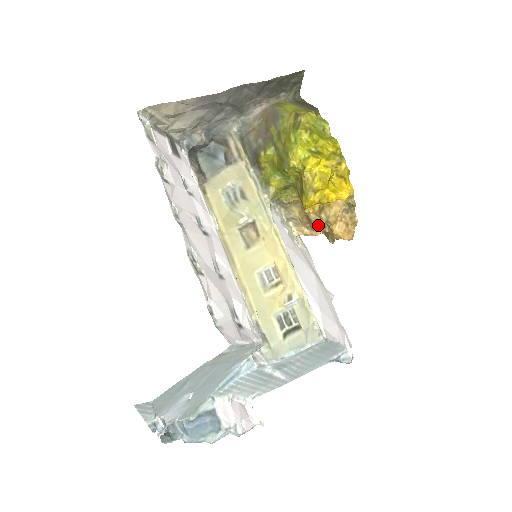
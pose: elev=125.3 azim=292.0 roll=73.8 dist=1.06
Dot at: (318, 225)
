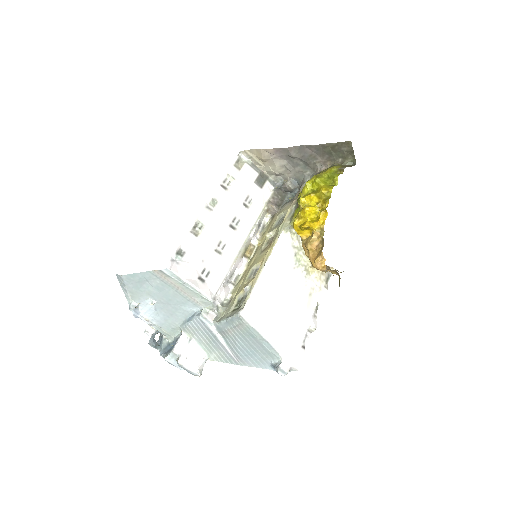
Dot at: (306, 251)
